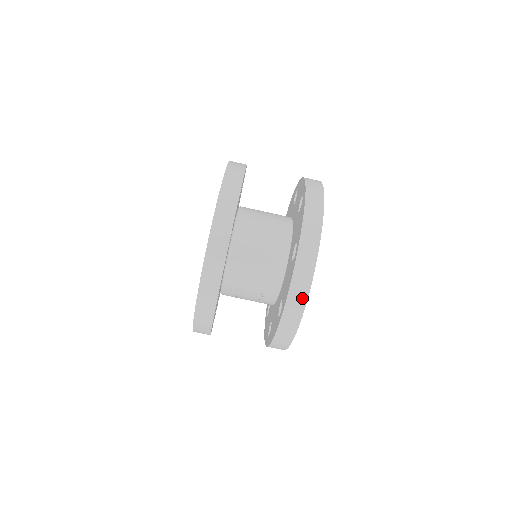
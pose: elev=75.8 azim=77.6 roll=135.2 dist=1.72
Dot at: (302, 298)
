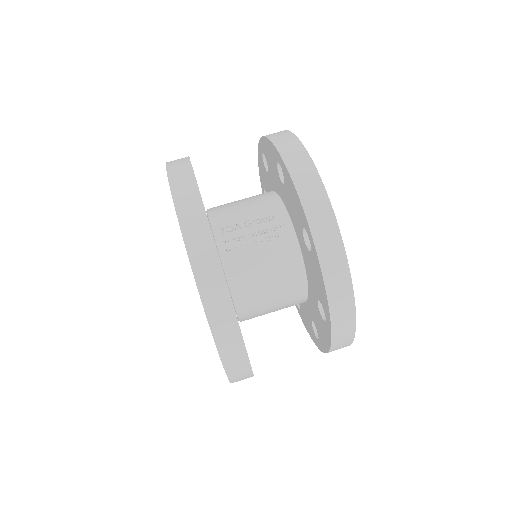
Dot at: (284, 133)
